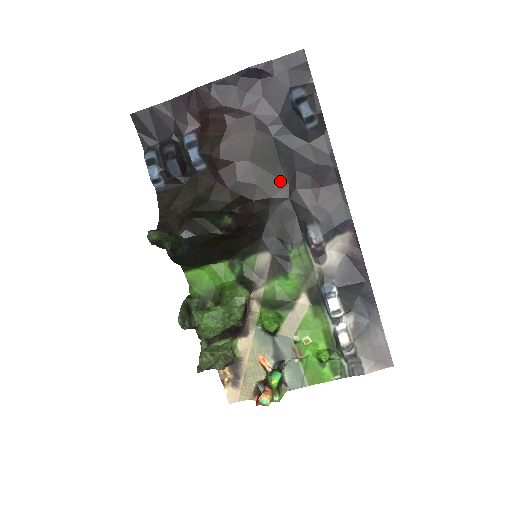
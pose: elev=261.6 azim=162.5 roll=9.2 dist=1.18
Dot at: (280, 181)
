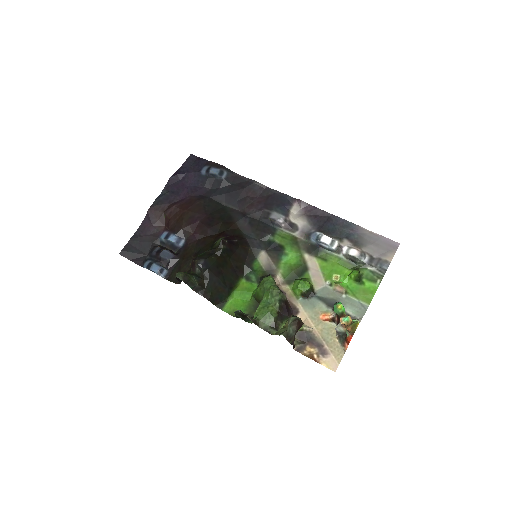
Dot at: (233, 212)
